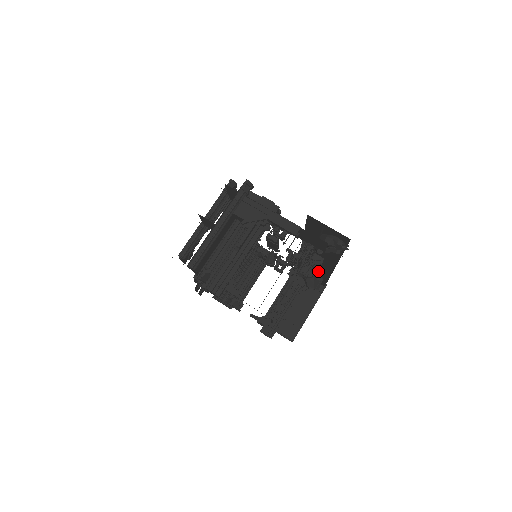
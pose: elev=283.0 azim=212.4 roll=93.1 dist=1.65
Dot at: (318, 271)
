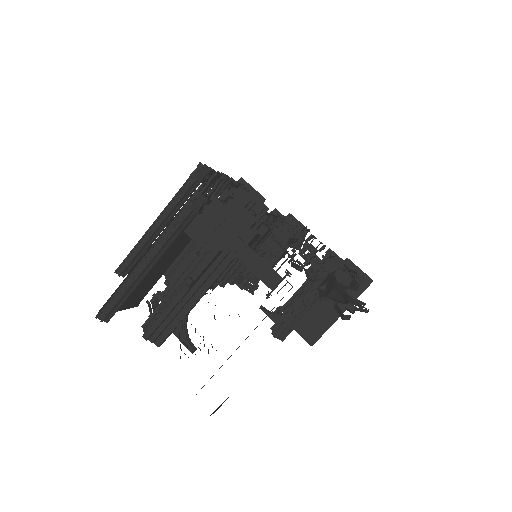
Dot at: (345, 288)
